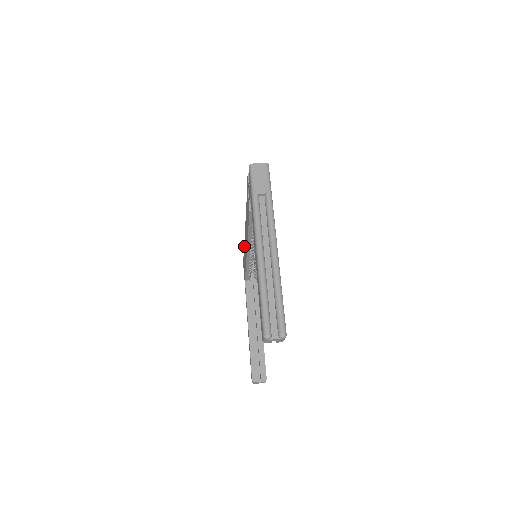
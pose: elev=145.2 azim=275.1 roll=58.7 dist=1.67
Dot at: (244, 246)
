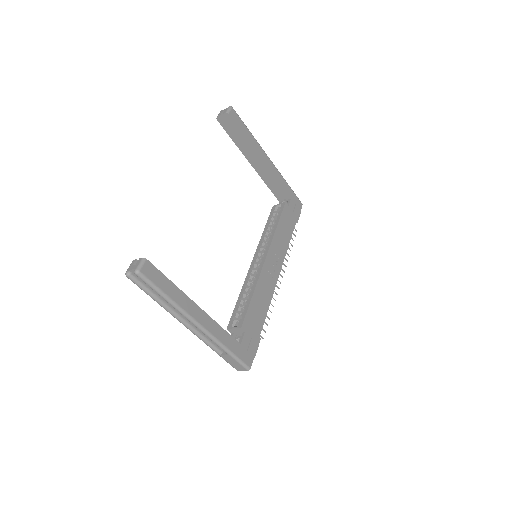
Dot at: occluded
